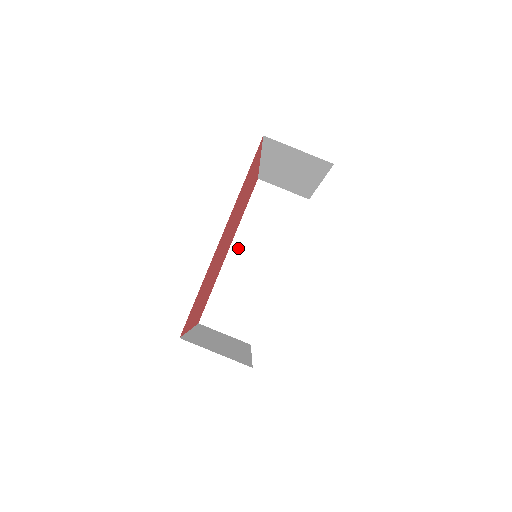
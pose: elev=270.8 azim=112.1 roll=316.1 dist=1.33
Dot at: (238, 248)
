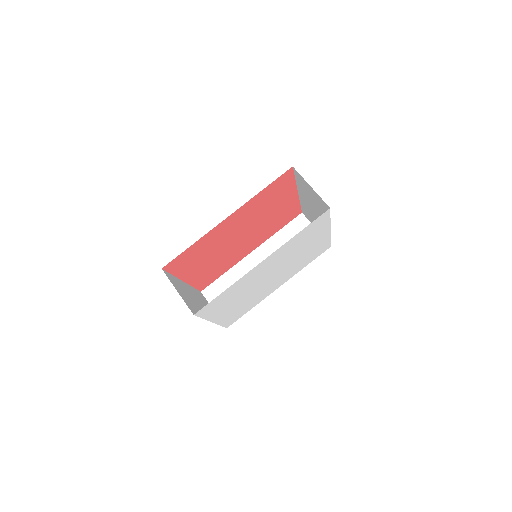
Dot at: (259, 254)
